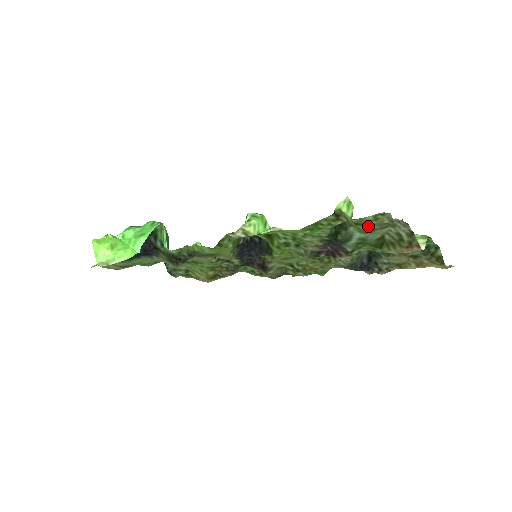
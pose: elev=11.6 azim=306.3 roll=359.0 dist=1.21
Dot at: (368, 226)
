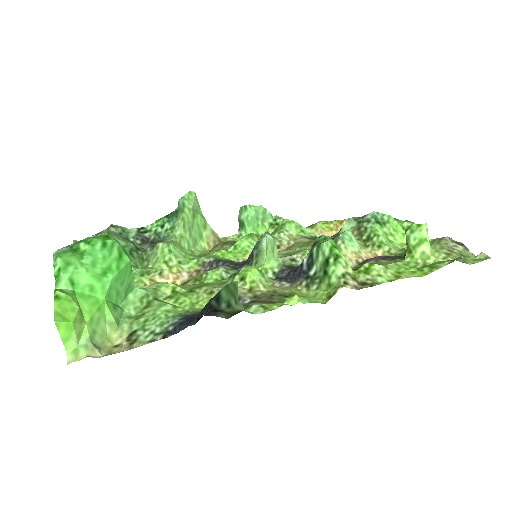
Dot at: occluded
